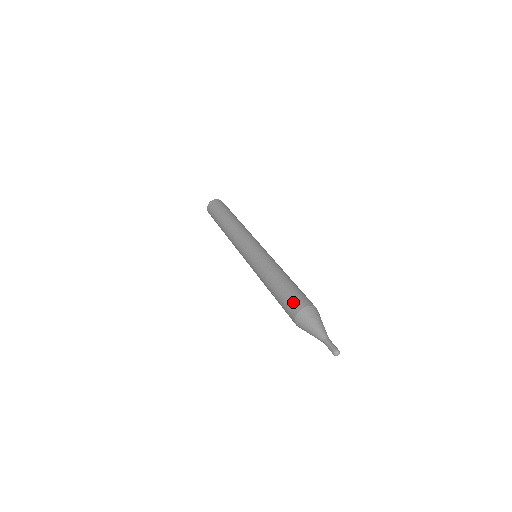
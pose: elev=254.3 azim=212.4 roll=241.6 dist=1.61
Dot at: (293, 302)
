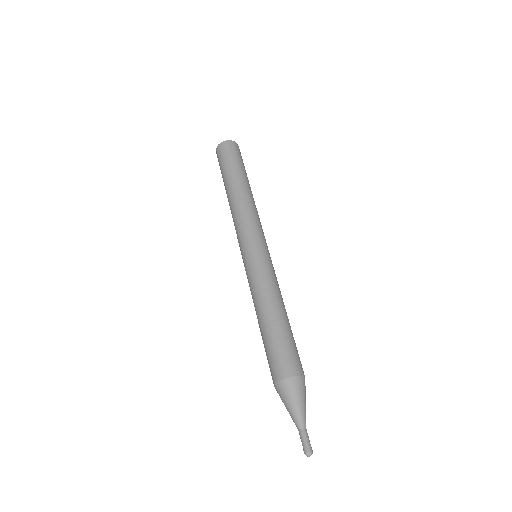
Dot at: (291, 359)
